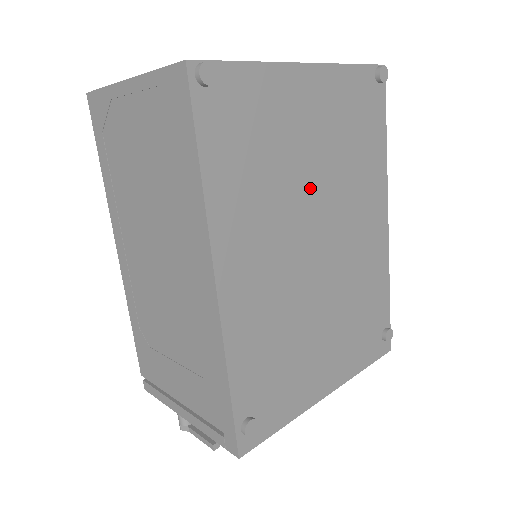
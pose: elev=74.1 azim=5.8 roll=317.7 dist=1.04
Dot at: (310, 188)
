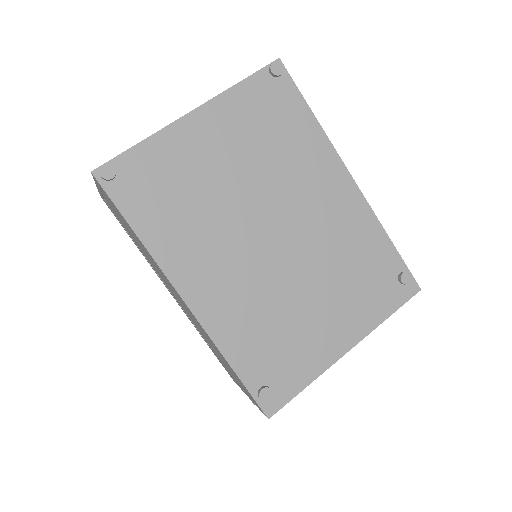
Dot at: (242, 197)
